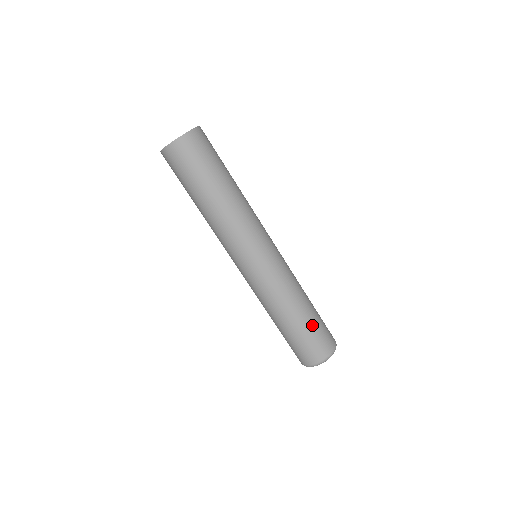
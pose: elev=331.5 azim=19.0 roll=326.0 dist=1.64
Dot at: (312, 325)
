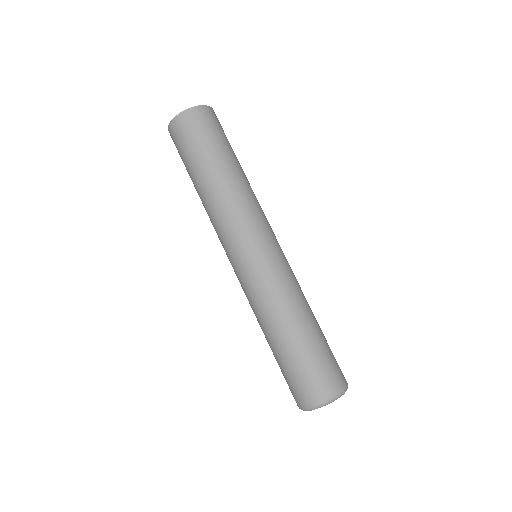
Dot at: (297, 356)
